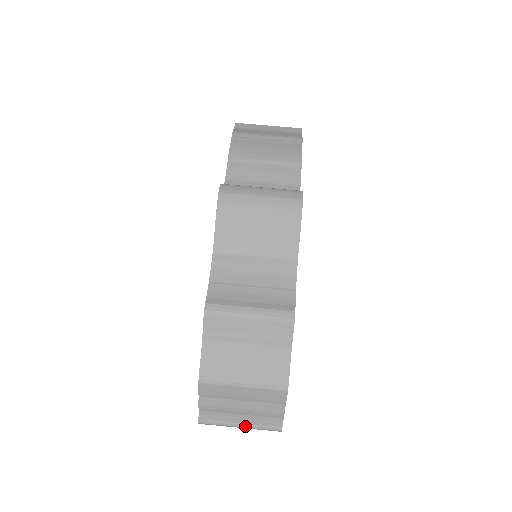
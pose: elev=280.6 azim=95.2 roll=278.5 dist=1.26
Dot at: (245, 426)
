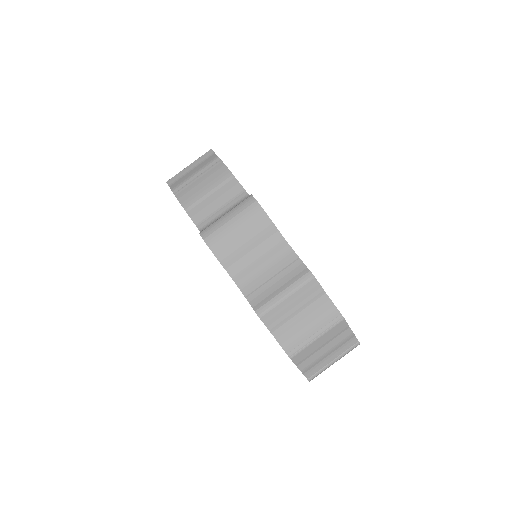
Dot at: (337, 359)
